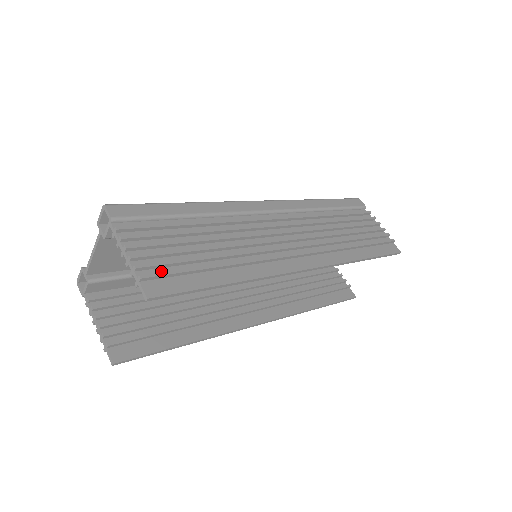
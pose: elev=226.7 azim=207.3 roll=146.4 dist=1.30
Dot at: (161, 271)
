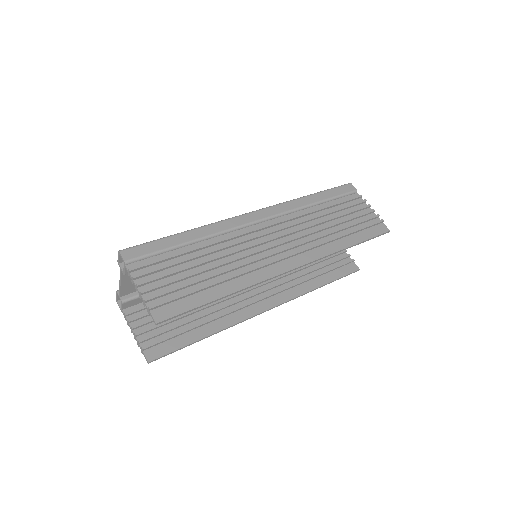
Dot at: (166, 298)
